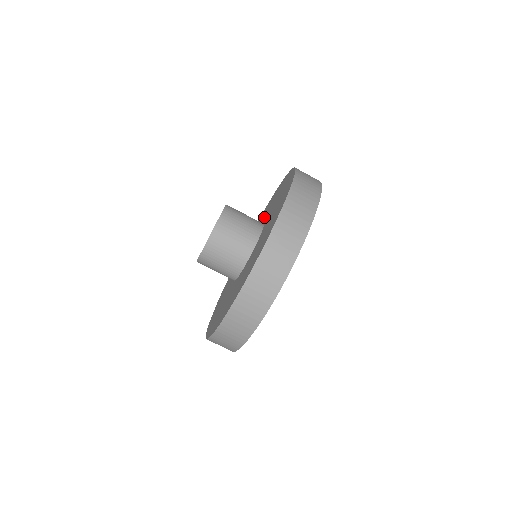
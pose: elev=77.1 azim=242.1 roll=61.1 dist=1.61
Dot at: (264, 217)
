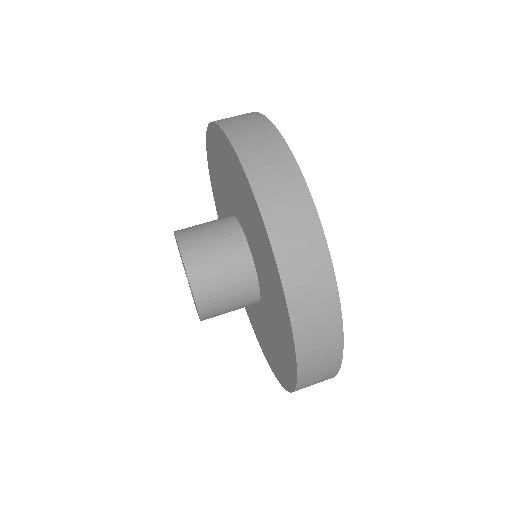
Dot at: occluded
